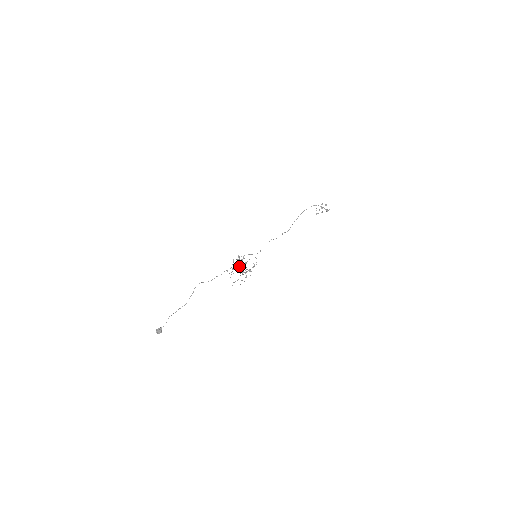
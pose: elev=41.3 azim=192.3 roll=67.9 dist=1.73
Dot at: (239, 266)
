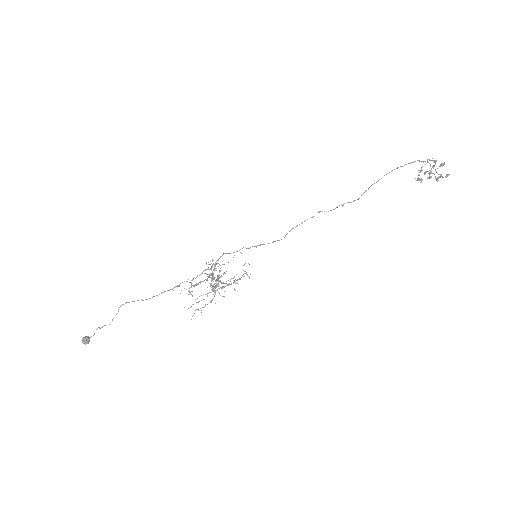
Dot at: occluded
